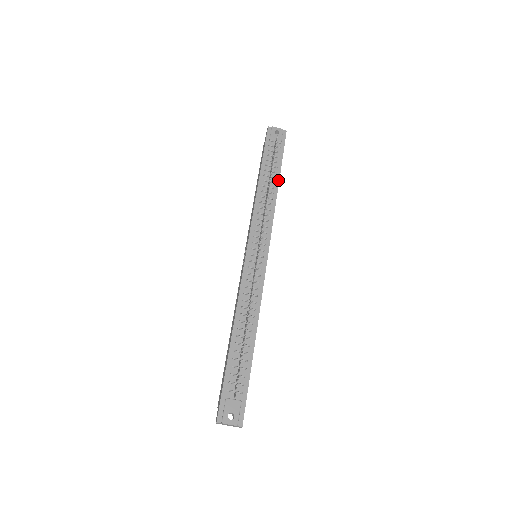
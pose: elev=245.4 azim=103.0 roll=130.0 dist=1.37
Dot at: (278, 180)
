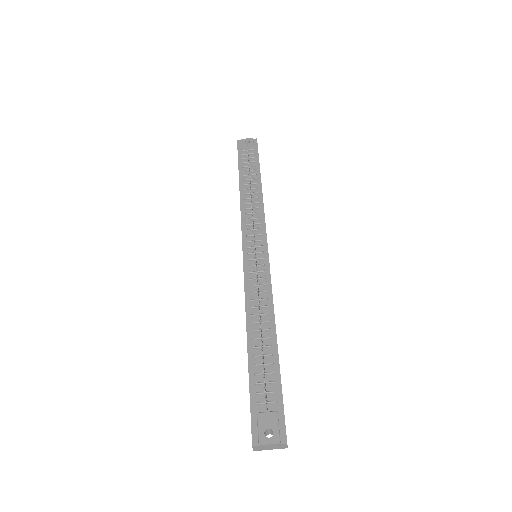
Dot at: (260, 180)
